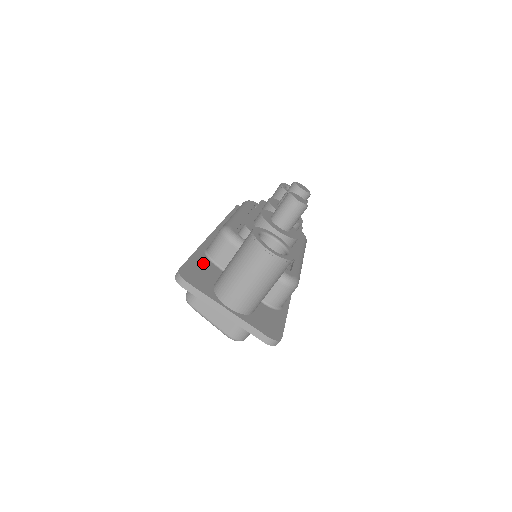
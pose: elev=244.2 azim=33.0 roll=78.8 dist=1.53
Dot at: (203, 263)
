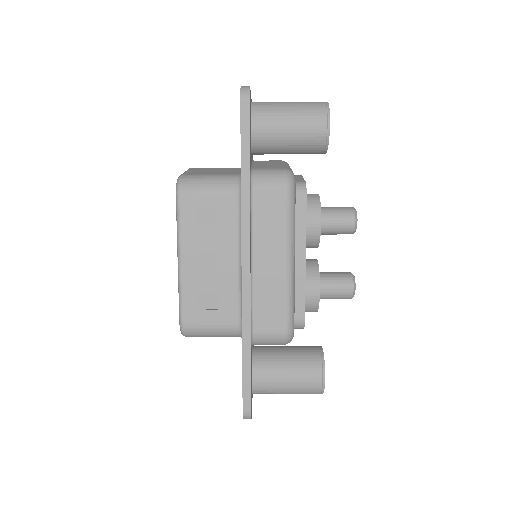
Dot at: (251, 363)
